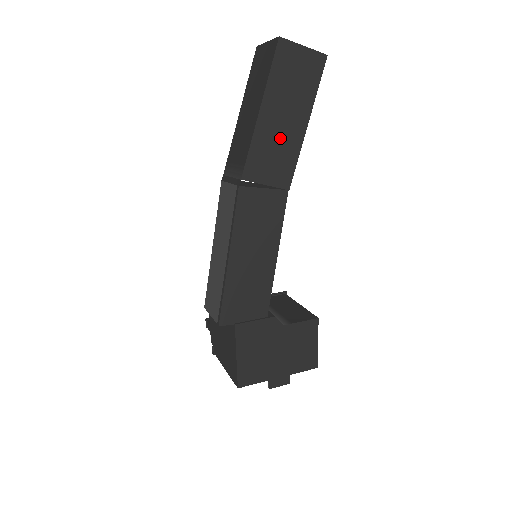
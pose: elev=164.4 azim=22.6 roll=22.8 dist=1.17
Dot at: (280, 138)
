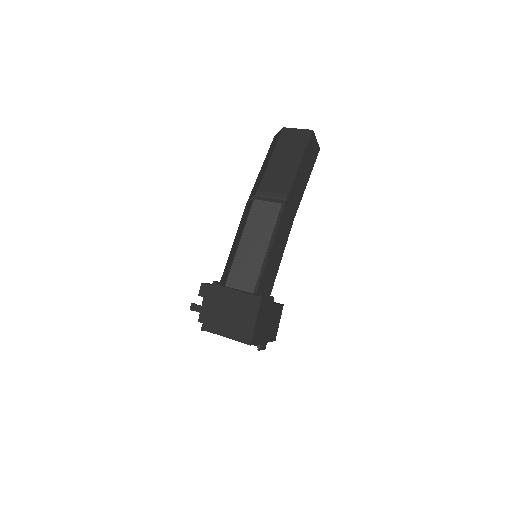
Dot at: (300, 184)
